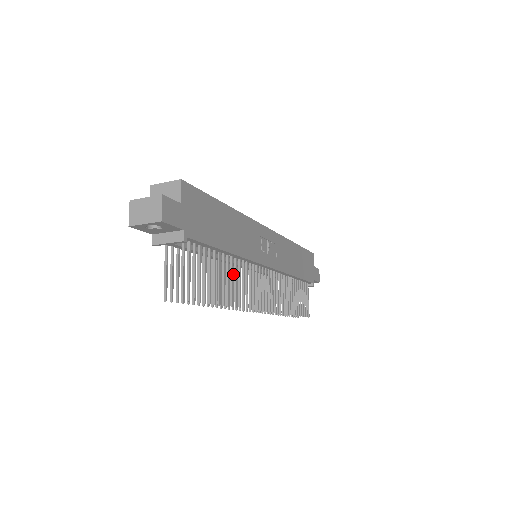
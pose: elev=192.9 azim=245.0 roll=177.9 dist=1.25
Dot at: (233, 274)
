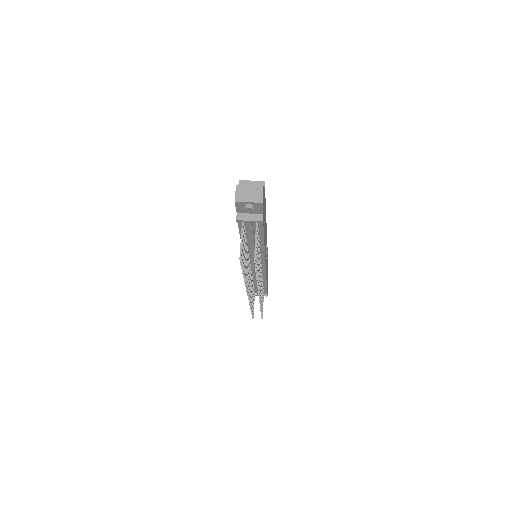
Dot at: (248, 263)
